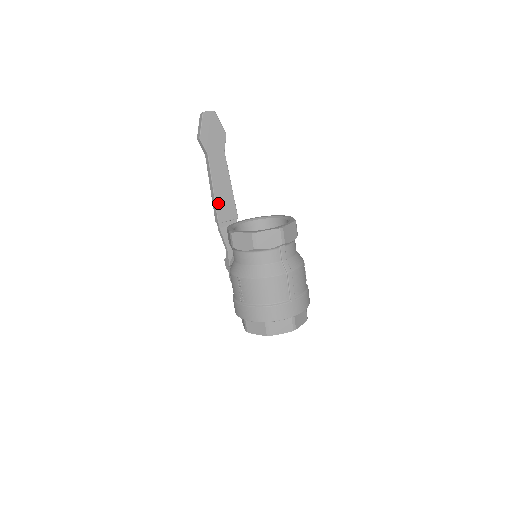
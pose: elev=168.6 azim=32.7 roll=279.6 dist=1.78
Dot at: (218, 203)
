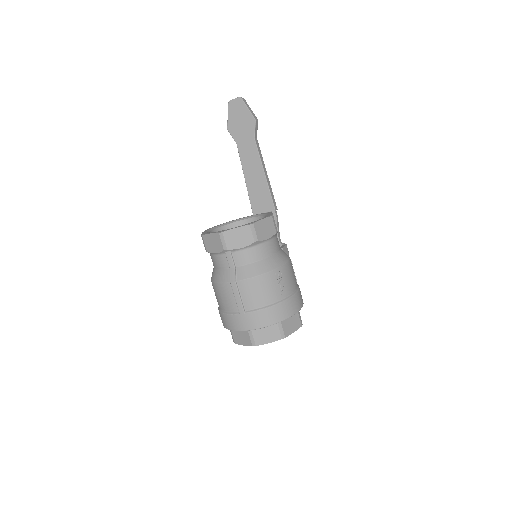
Dot at: (251, 194)
